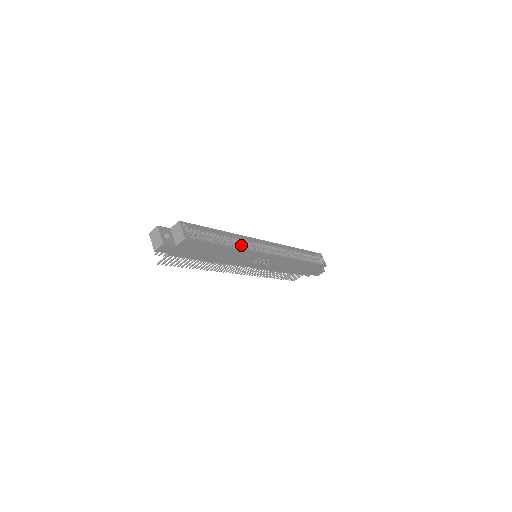
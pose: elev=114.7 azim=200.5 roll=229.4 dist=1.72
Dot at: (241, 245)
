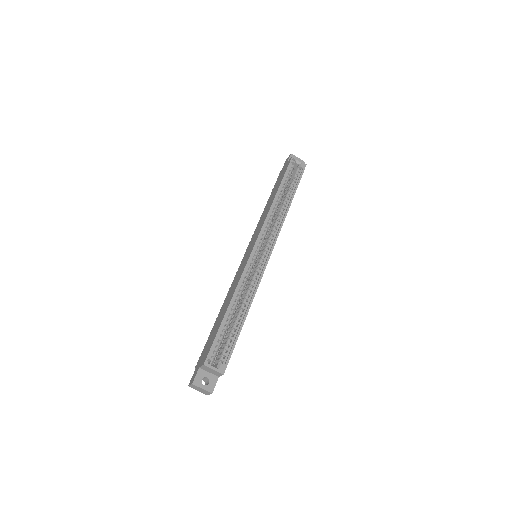
Dot at: (246, 282)
